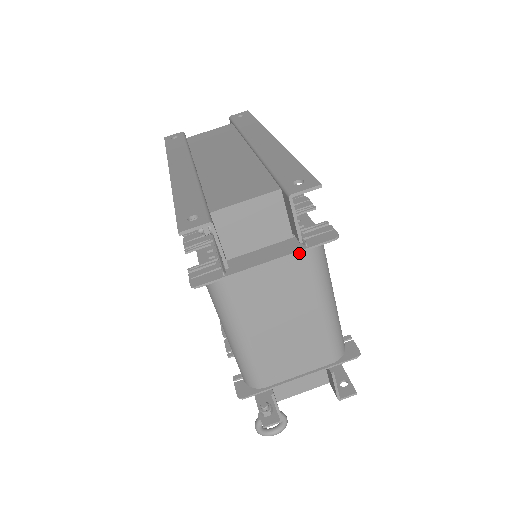
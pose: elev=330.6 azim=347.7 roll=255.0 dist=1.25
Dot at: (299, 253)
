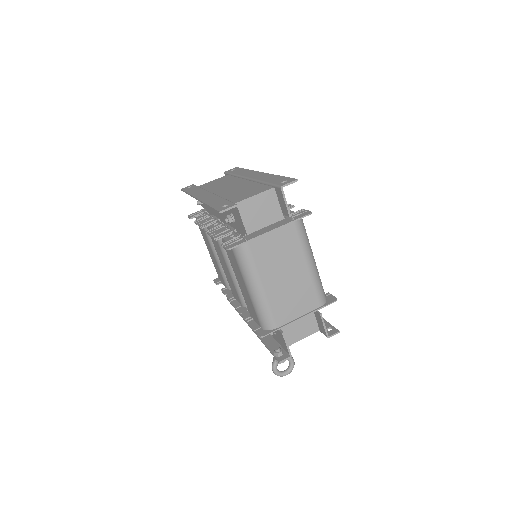
Dot at: (290, 224)
